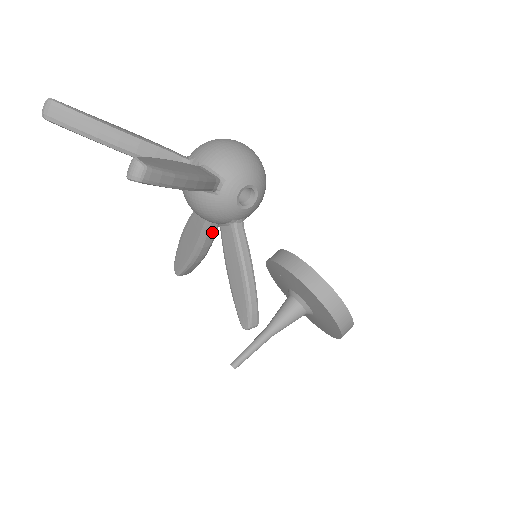
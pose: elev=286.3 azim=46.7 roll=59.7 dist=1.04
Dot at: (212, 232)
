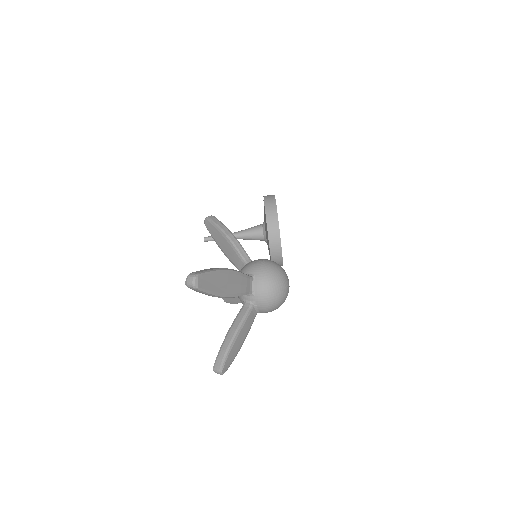
Dot at: occluded
